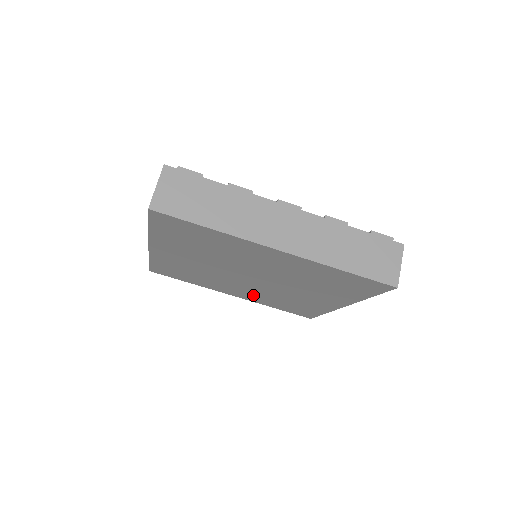
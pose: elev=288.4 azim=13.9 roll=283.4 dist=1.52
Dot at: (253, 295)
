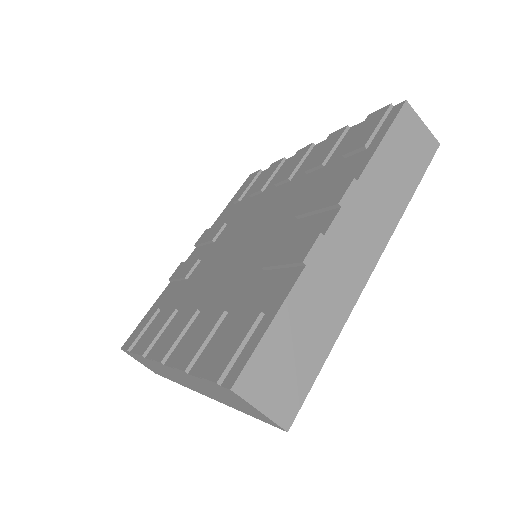
Dot at: occluded
